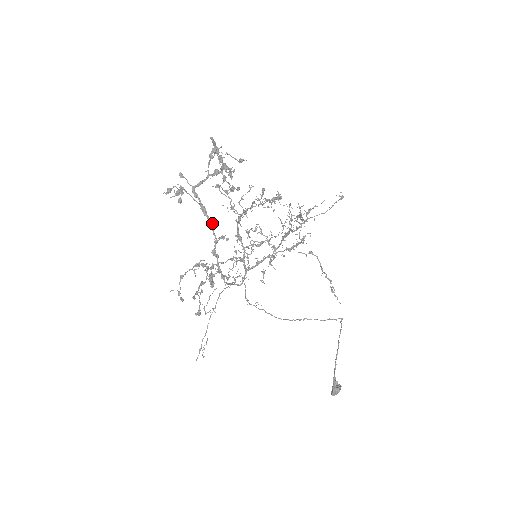
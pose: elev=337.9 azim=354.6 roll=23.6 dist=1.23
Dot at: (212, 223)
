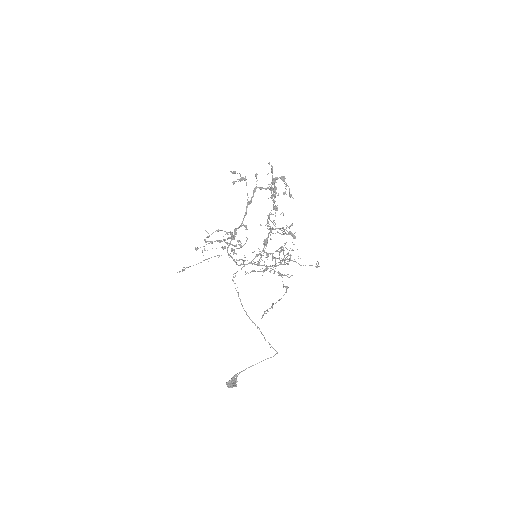
Dot at: occluded
